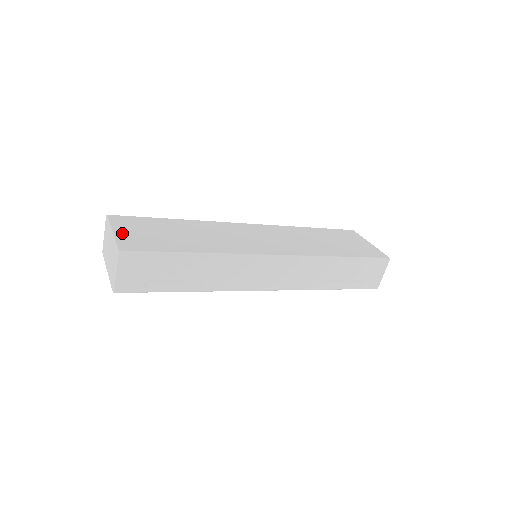
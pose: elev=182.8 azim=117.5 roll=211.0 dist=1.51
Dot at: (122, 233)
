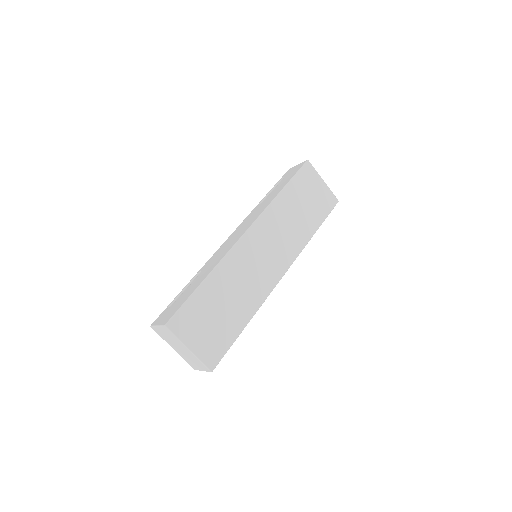
Dot at: (196, 346)
